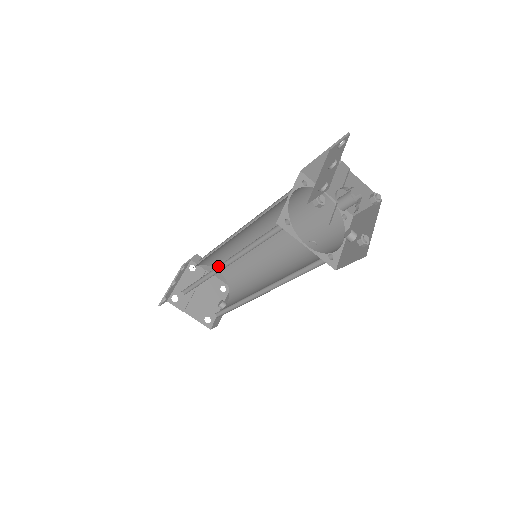
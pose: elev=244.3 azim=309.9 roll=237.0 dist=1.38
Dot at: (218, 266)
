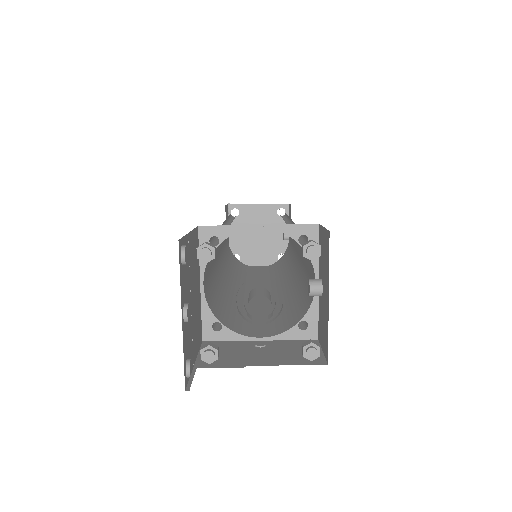
Dot at: occluded
